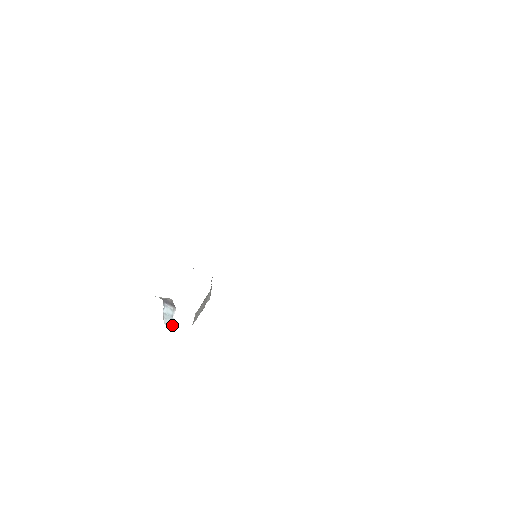
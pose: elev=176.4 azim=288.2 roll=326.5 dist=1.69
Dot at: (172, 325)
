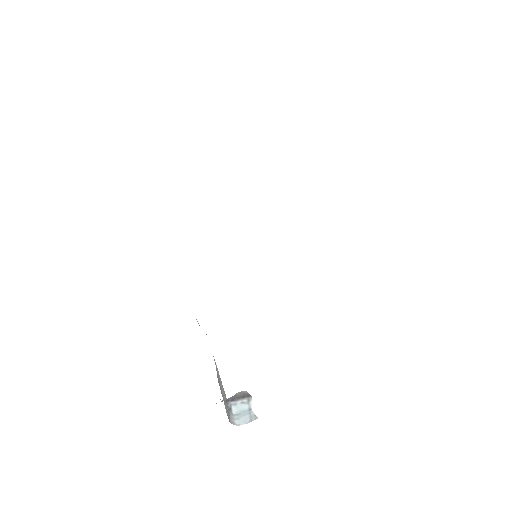
Dot at: (250, 420)
